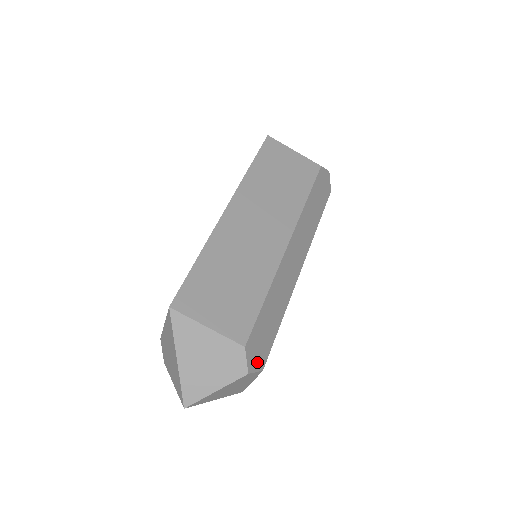
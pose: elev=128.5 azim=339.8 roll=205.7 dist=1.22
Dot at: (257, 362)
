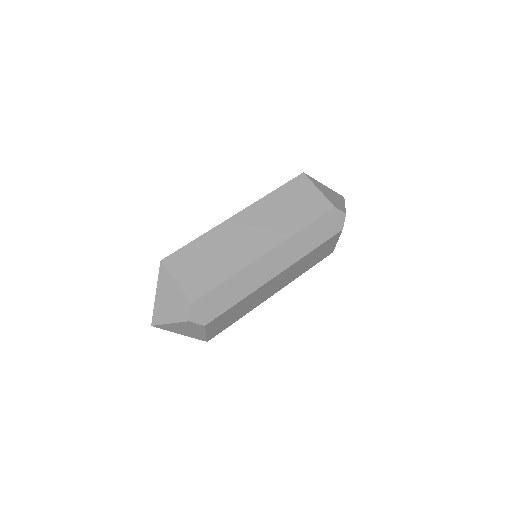
Dot at: (201, 318)
